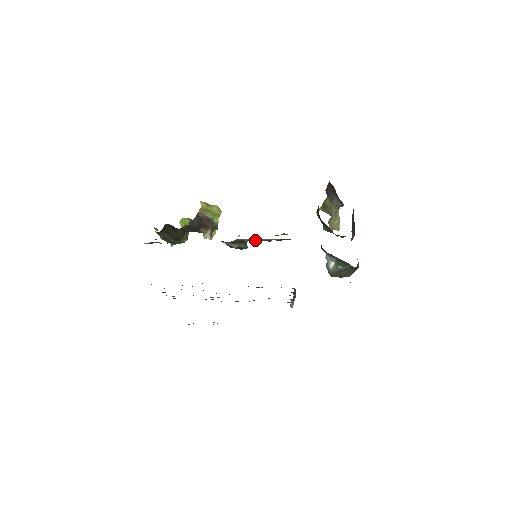
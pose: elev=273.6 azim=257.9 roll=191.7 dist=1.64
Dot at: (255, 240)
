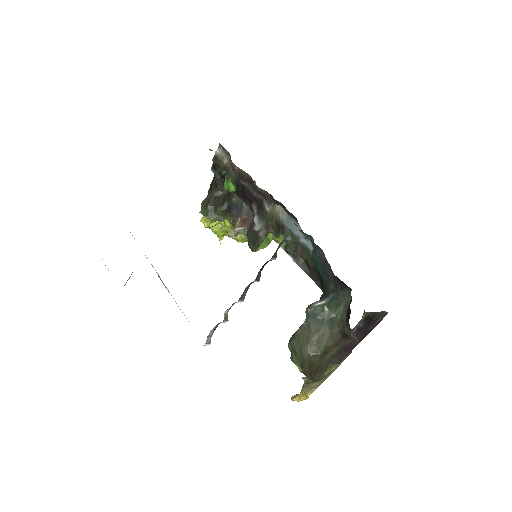
Dot at: (285, 225)
